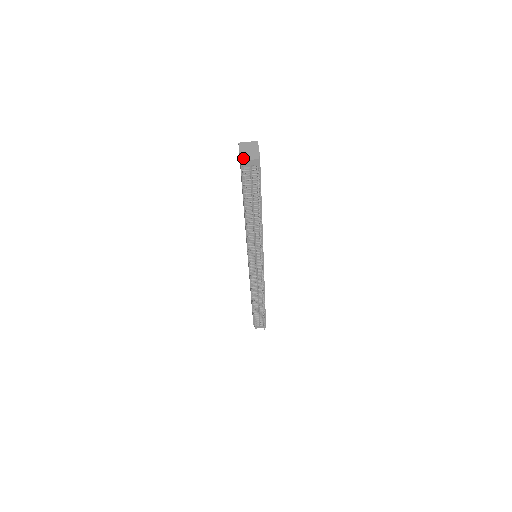
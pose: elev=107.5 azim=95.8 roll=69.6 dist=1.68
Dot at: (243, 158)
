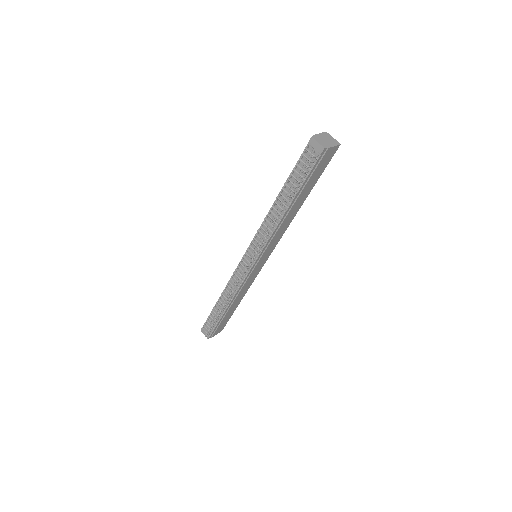
Dot at: (315, 137)
